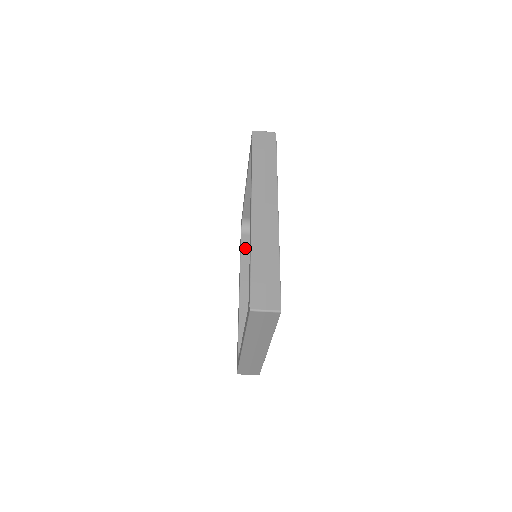
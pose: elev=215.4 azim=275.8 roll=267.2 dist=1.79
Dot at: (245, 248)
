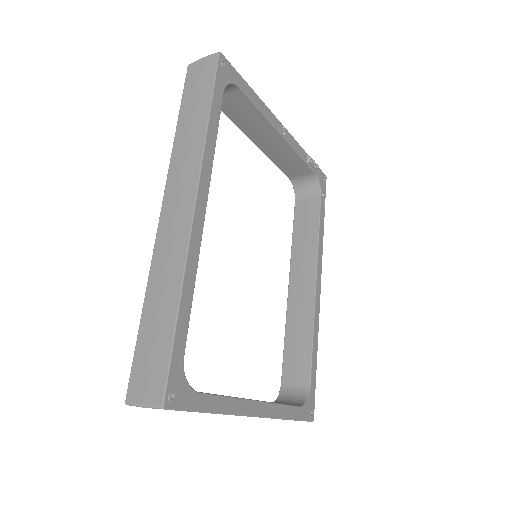
Dot at: (298, 222)
